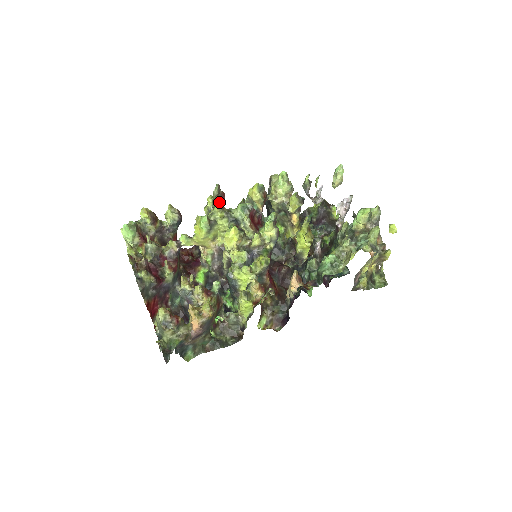
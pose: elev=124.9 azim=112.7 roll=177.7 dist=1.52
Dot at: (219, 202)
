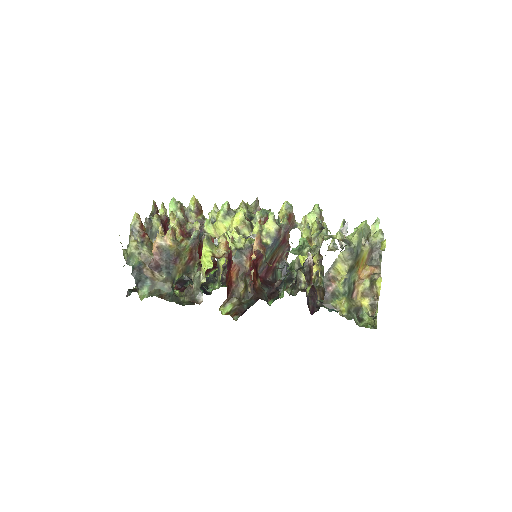
Dot at: occluded
